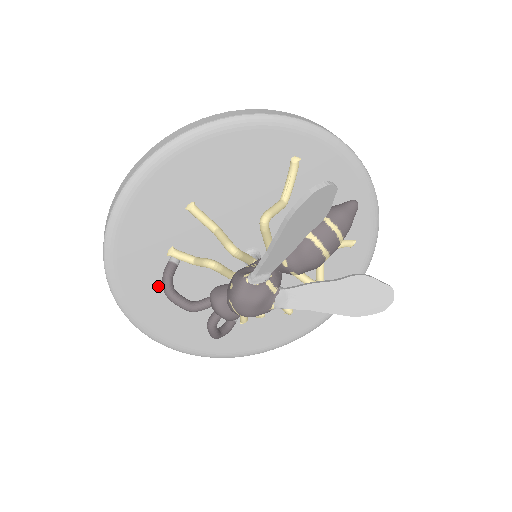
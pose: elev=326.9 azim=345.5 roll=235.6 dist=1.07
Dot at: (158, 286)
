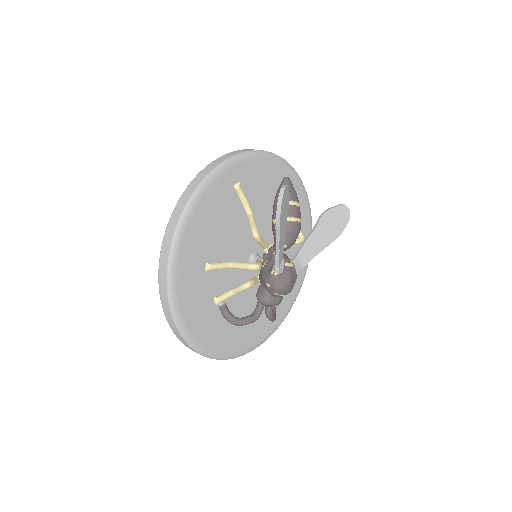
Dot at: (223, 326)
